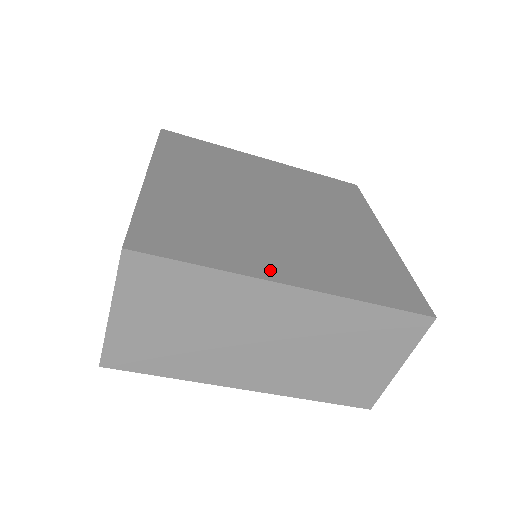
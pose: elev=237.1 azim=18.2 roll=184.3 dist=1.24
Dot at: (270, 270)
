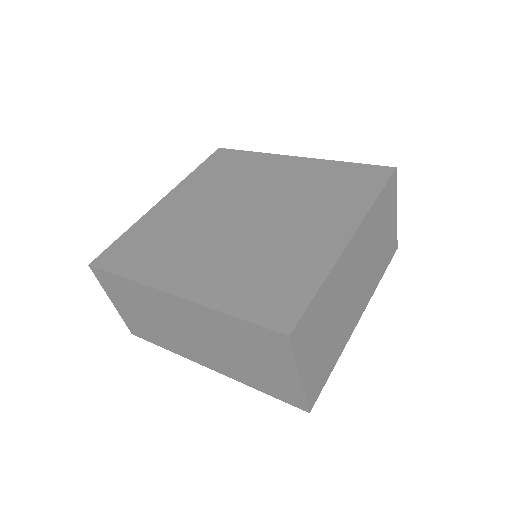
Dot at: (169, 280)
